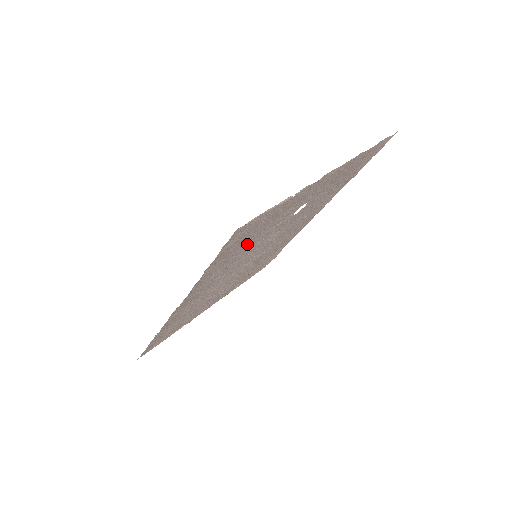
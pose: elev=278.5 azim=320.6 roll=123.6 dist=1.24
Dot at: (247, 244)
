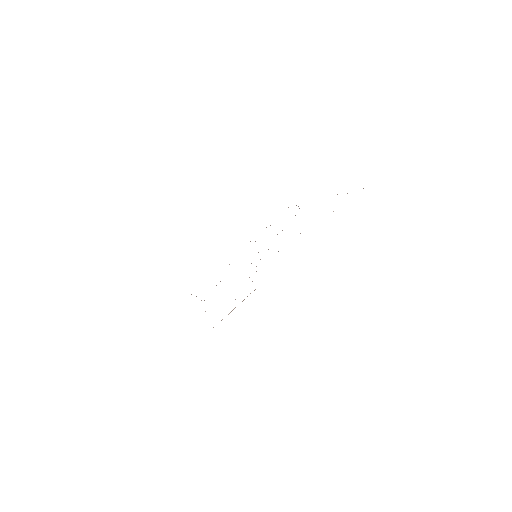
Dot at: occluded
